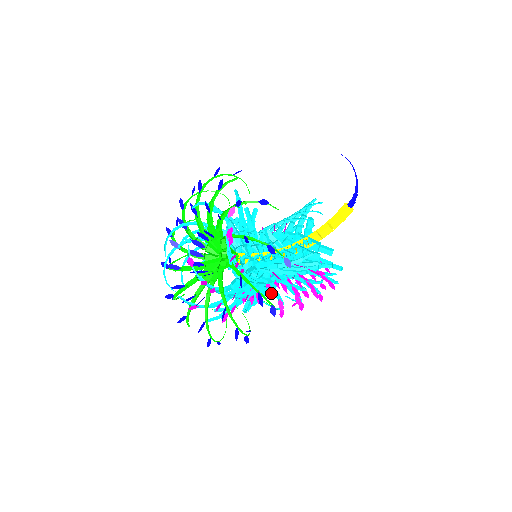
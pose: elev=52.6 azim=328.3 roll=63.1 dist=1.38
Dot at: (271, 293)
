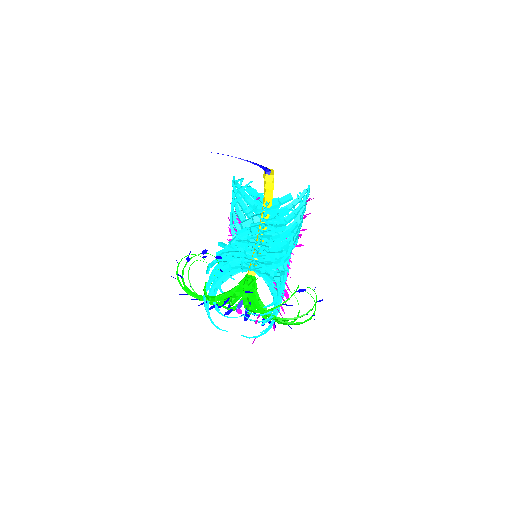
Dot at: (290, 258)
